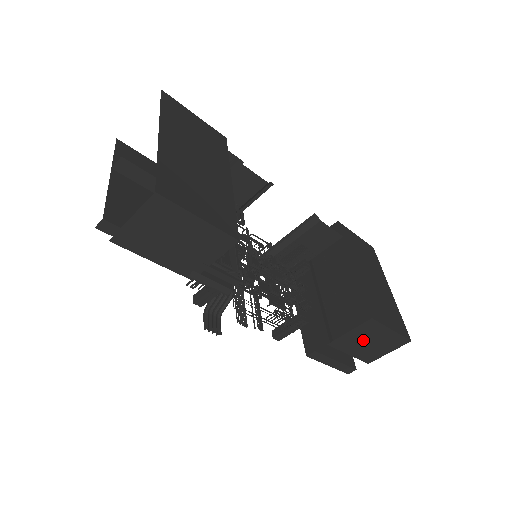
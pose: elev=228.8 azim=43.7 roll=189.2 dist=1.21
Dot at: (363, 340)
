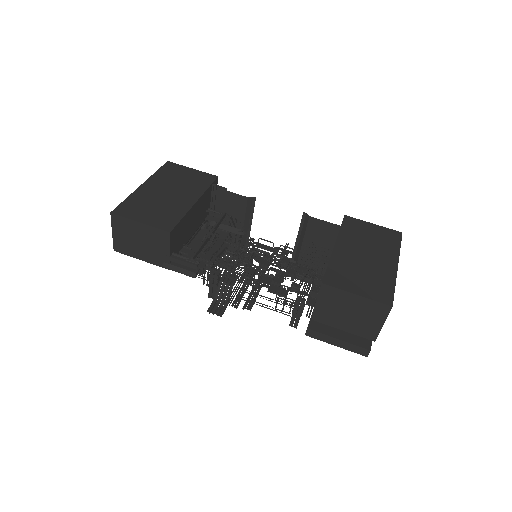
Dot at: (340, 311)
